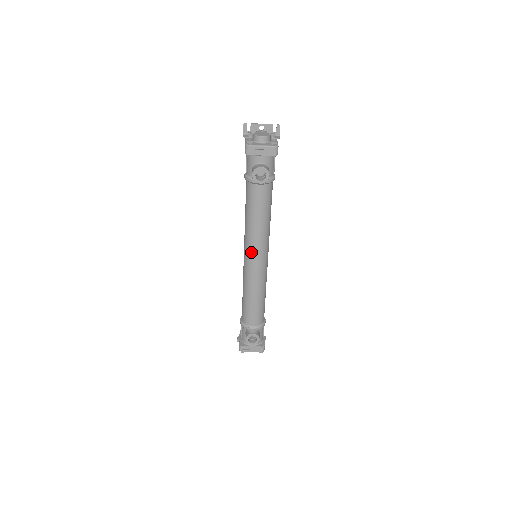
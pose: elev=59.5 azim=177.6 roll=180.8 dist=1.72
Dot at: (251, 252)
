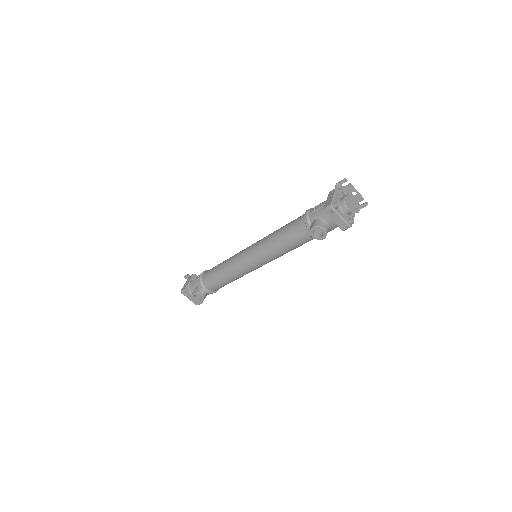
Dot at: (256, 256)
